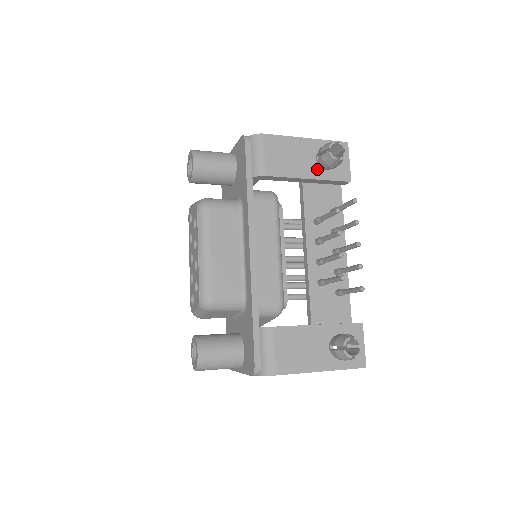
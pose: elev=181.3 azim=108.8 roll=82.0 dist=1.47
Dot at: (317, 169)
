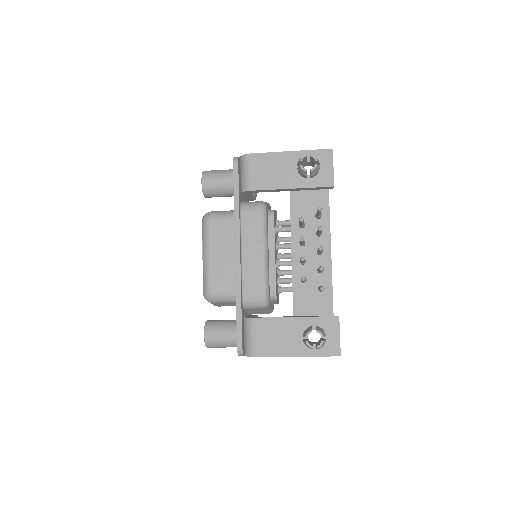
Dot at: (299, 179)
